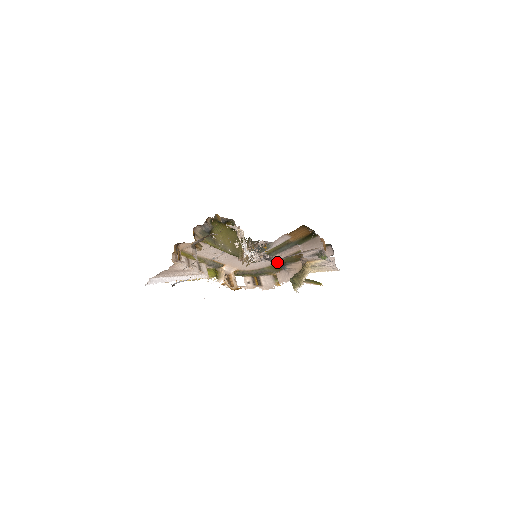
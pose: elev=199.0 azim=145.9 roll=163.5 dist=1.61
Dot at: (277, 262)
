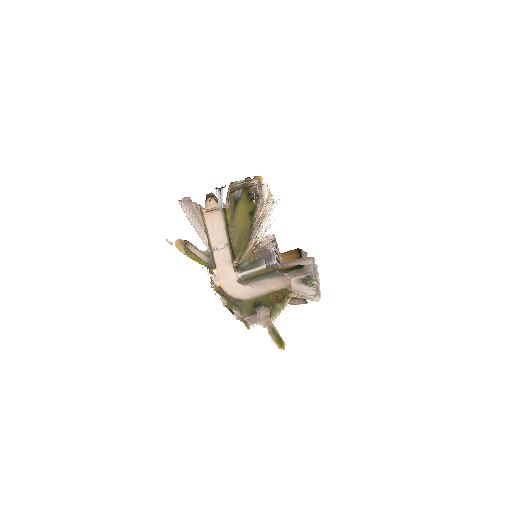
Dot at: (255, 297)
